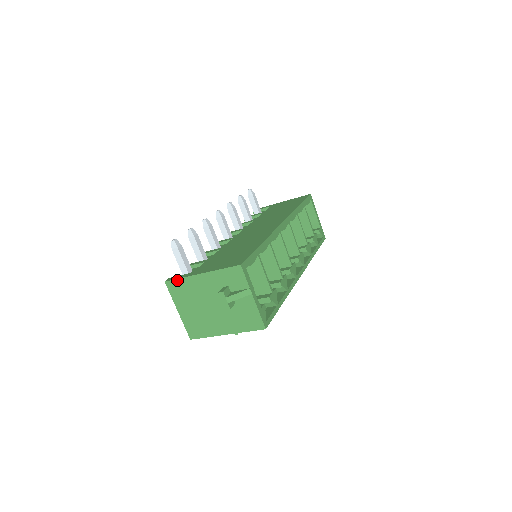
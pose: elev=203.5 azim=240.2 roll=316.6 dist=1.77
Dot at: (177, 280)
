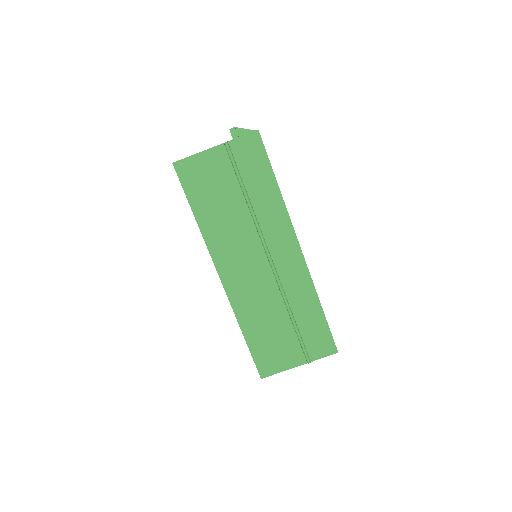
Dot at: occluded
